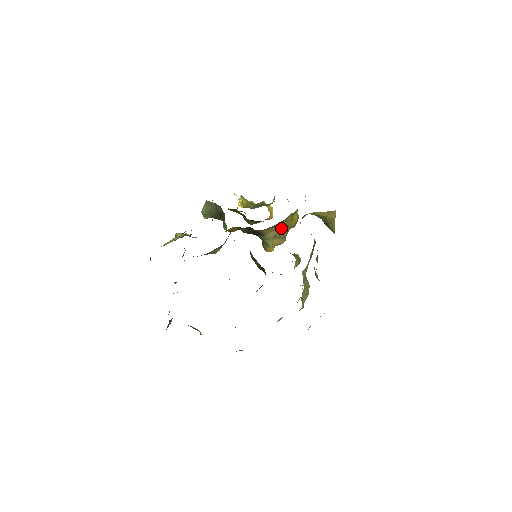
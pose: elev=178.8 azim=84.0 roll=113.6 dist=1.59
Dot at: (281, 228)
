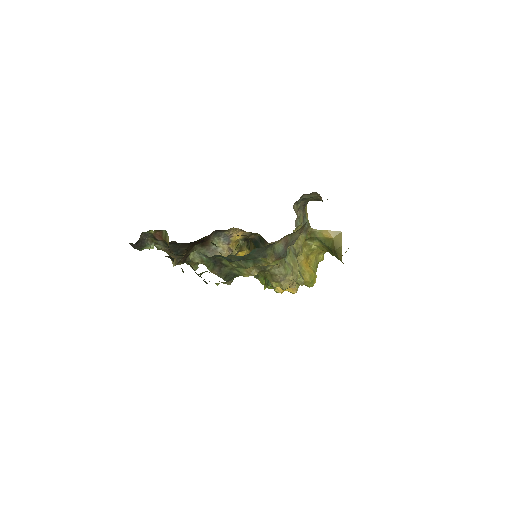
Dot at: occluded
